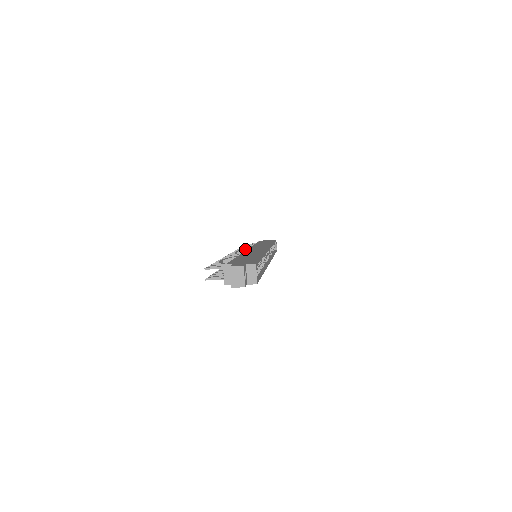
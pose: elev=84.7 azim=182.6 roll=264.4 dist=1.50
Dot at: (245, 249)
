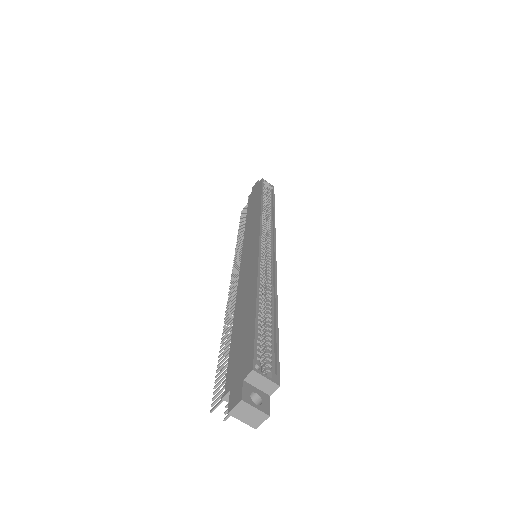
Dot at: (241, 247)
